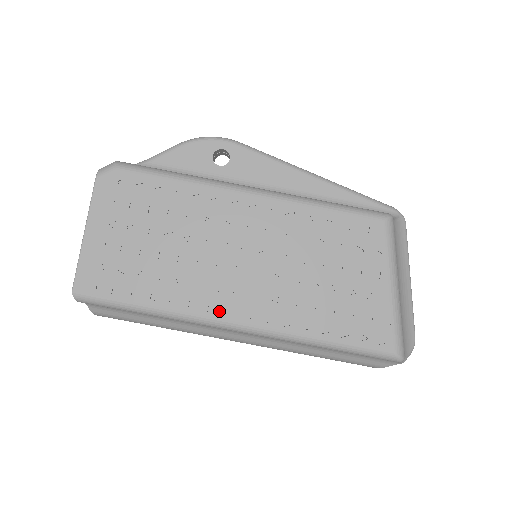
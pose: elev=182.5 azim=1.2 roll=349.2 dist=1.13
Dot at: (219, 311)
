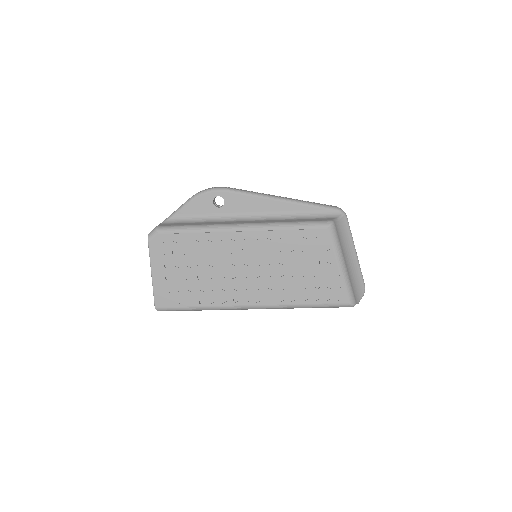
Dot at: (240, 301)
